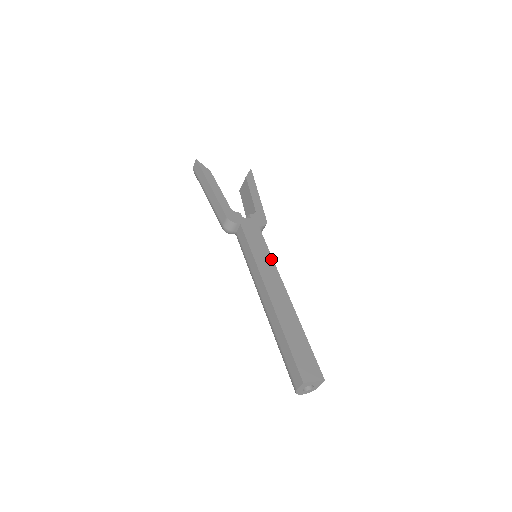
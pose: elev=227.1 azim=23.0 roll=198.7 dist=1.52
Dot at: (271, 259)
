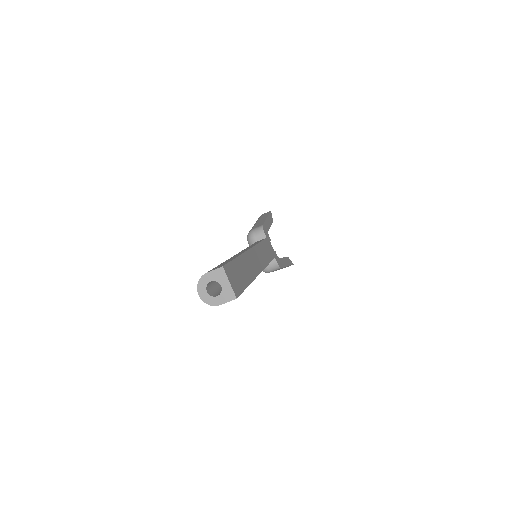
Dot at: (267, 262)
